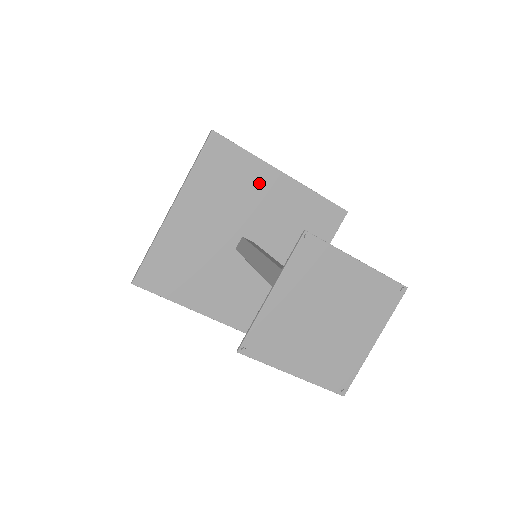
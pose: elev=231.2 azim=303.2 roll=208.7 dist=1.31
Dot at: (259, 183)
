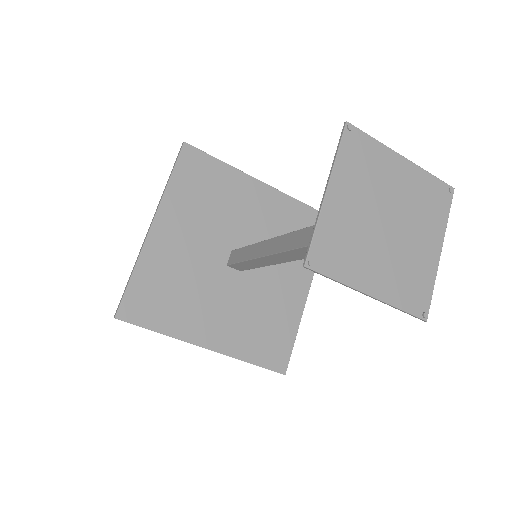
Dot at: (239, 193)
